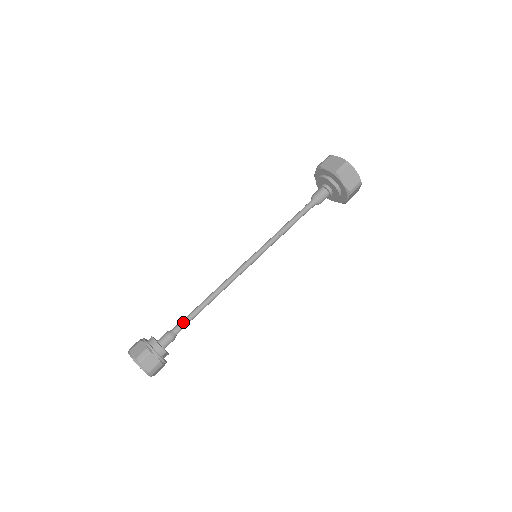
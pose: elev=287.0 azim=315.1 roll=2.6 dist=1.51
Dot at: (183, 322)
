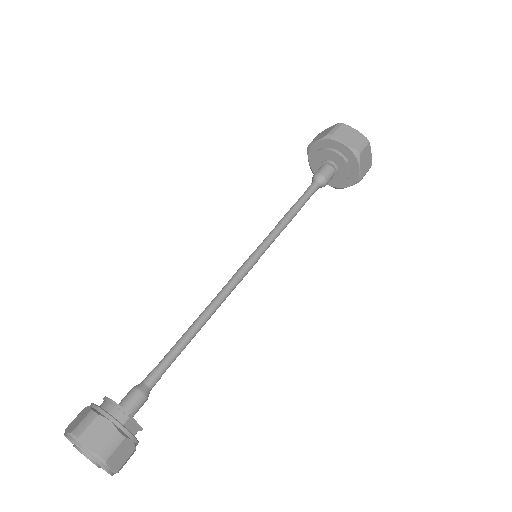
Dot at: (158, 365)
